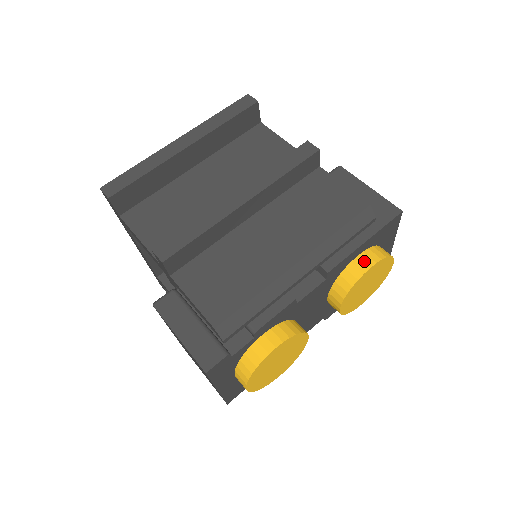
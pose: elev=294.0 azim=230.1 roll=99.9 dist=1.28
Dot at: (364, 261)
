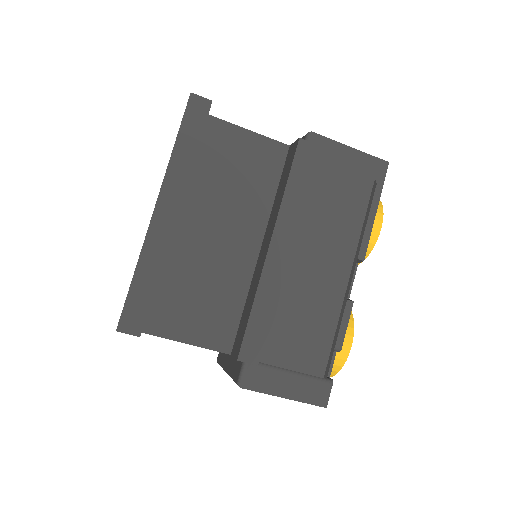
Dot at: (374, 225)
